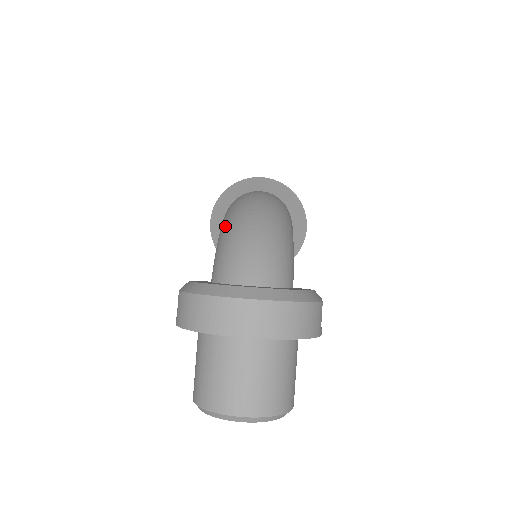
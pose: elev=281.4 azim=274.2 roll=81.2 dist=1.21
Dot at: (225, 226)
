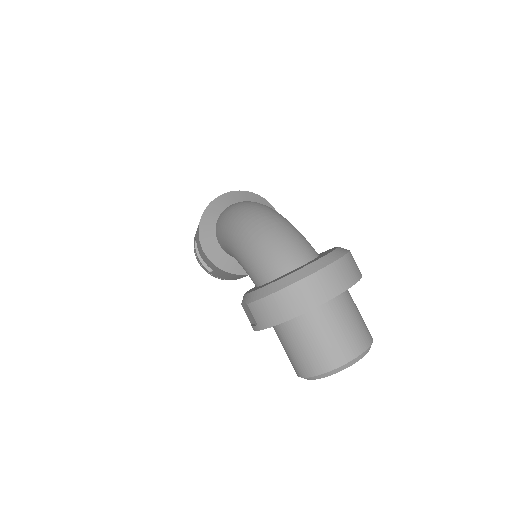
Dot at: (238, 241)
